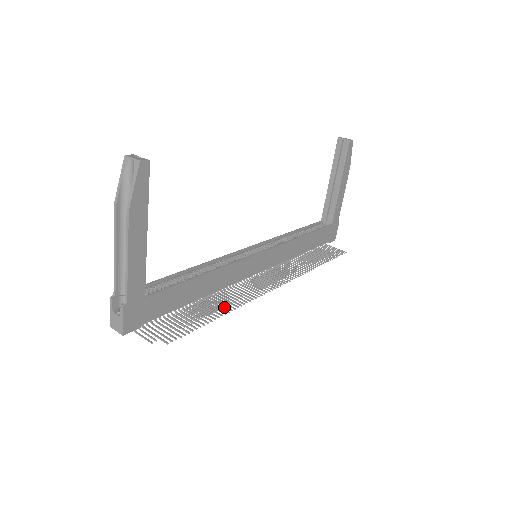
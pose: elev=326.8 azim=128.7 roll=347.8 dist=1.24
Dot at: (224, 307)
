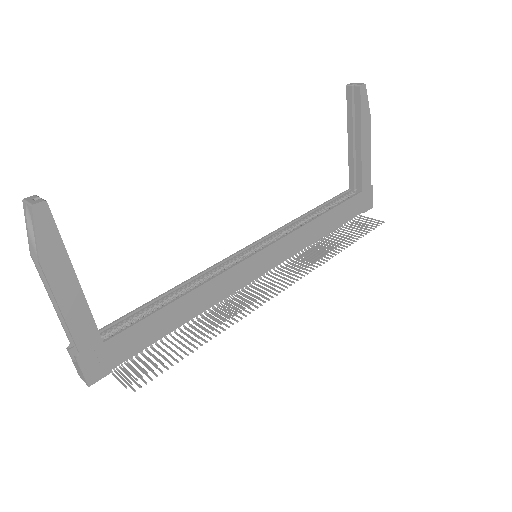
Dot at: (213, 329)
